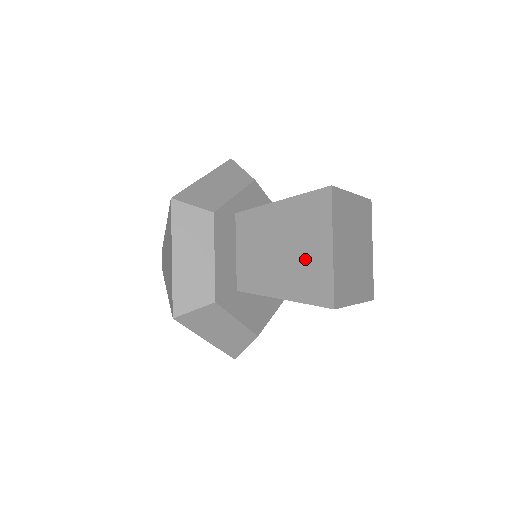
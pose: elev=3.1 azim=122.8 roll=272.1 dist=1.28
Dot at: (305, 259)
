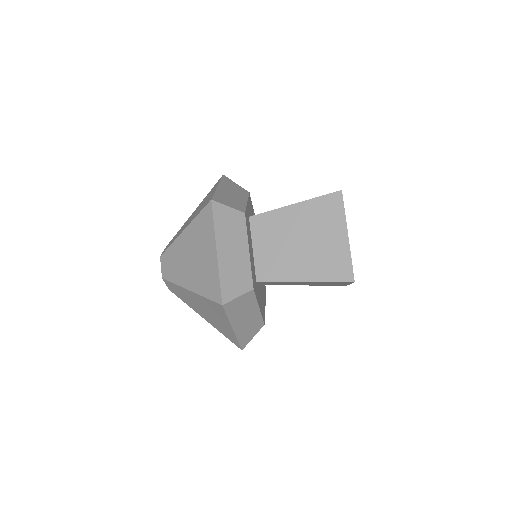
Dot at: (324, 247)
